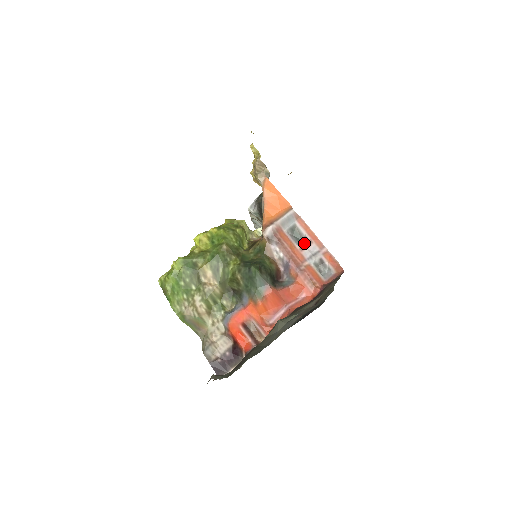
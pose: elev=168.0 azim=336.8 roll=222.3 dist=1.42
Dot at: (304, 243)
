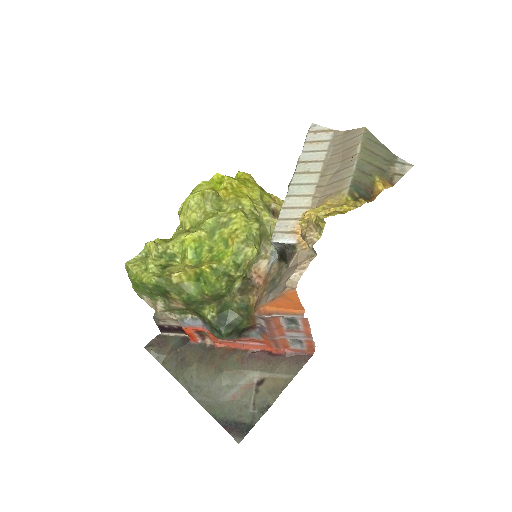
Dot at: (294, 330)
